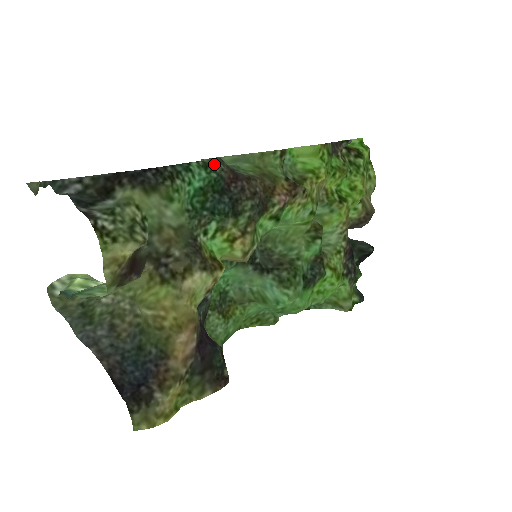
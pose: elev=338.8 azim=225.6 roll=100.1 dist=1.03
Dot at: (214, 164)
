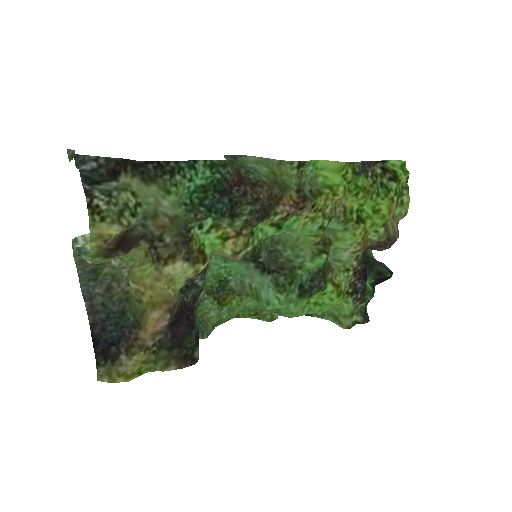
Dot at: (222, 165)
